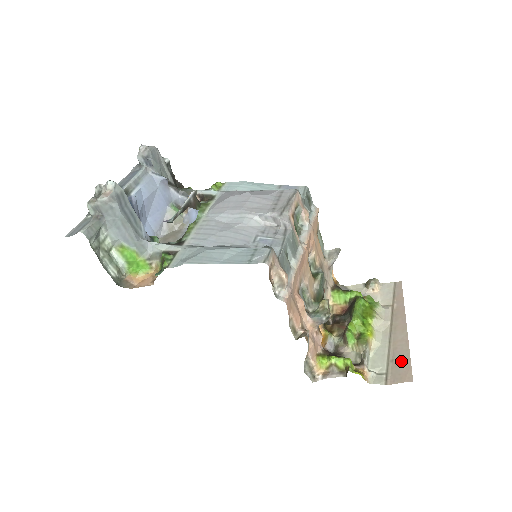
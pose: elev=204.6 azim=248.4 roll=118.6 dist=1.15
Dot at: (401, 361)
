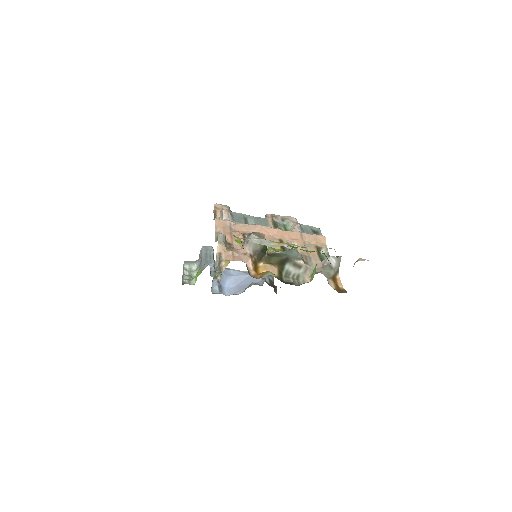
Dot at: occluded
